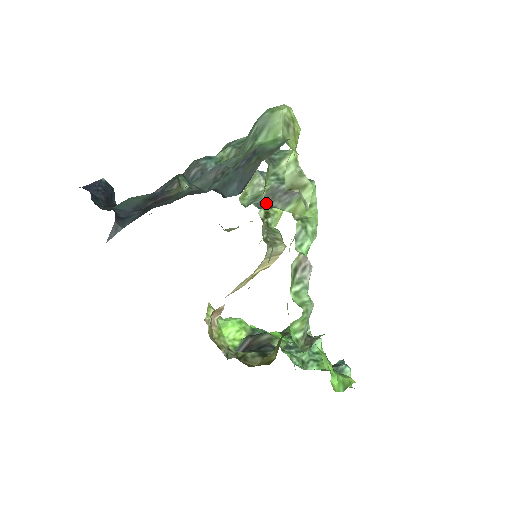
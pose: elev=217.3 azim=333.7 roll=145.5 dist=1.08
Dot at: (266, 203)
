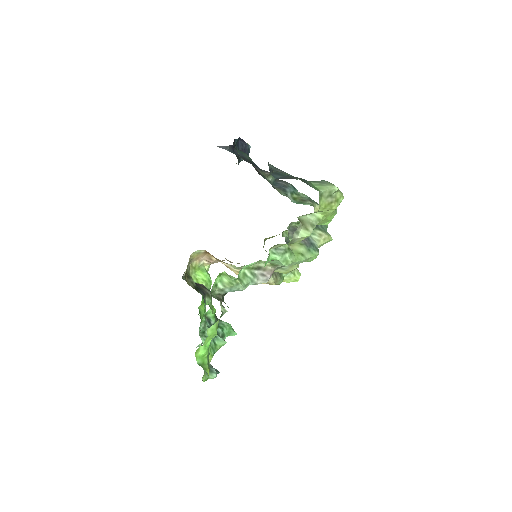
Dot at: occluded
